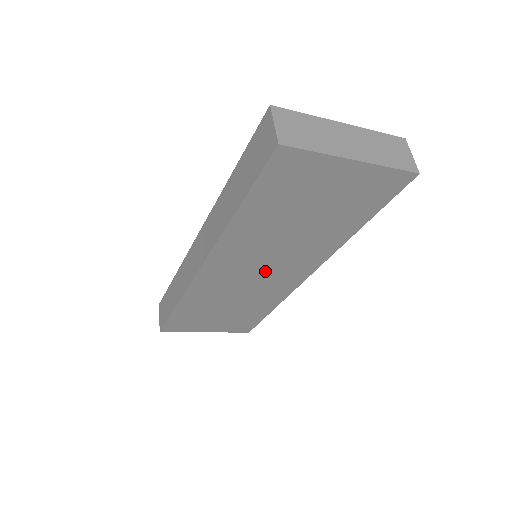
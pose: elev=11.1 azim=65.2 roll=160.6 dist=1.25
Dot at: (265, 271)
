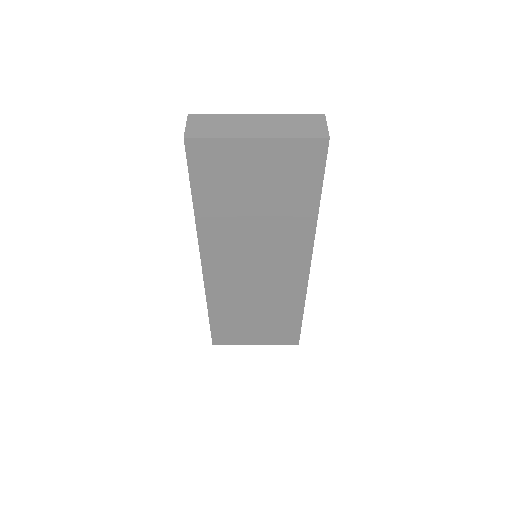
Dot at: (262, 267)
